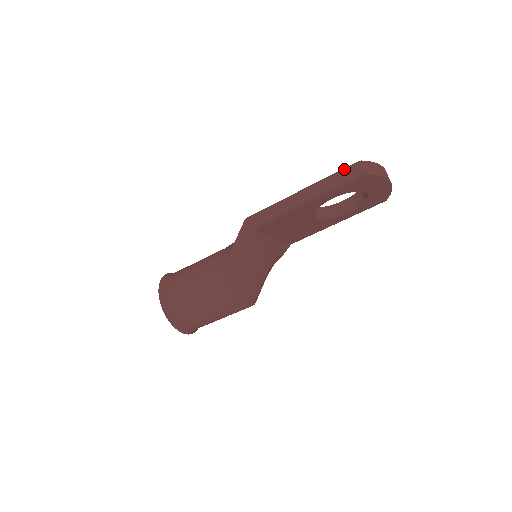
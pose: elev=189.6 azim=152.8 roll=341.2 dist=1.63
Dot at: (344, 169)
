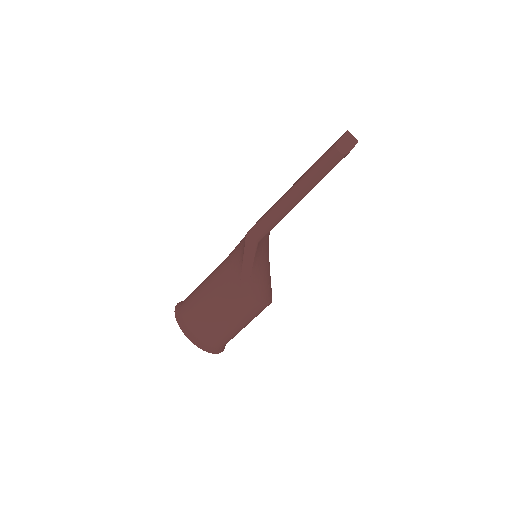
Dot at: (326, 157)
